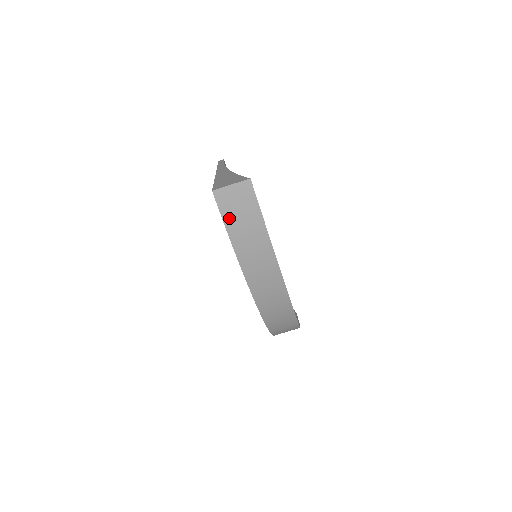
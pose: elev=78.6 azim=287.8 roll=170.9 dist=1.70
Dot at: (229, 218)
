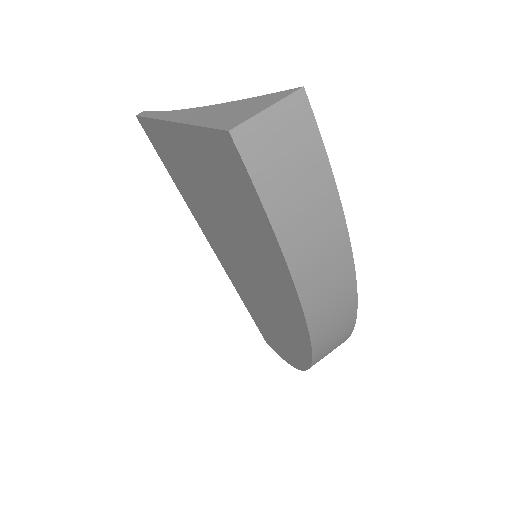
Dot at: (270, 187)
